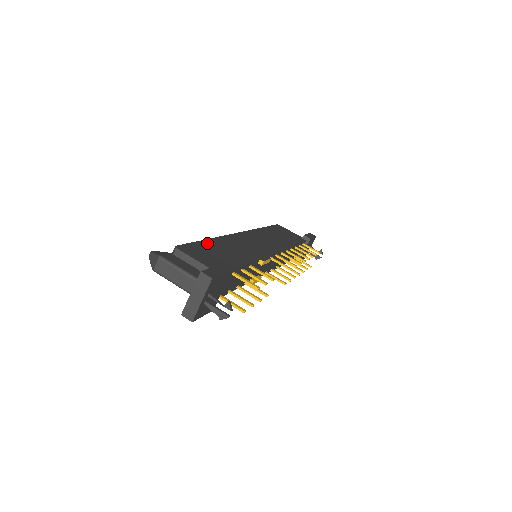
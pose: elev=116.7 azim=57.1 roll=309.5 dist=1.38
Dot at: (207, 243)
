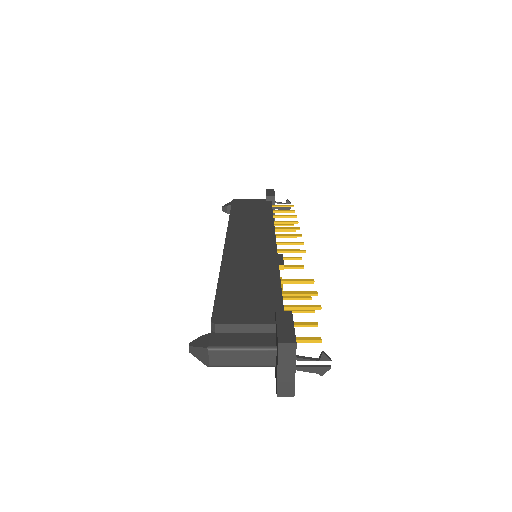
Dot at: (225, 287)
